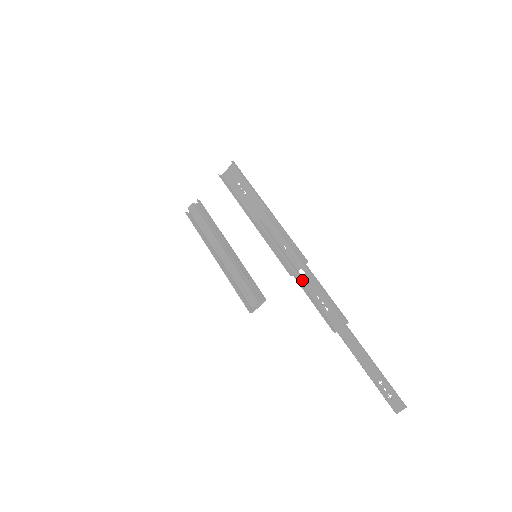
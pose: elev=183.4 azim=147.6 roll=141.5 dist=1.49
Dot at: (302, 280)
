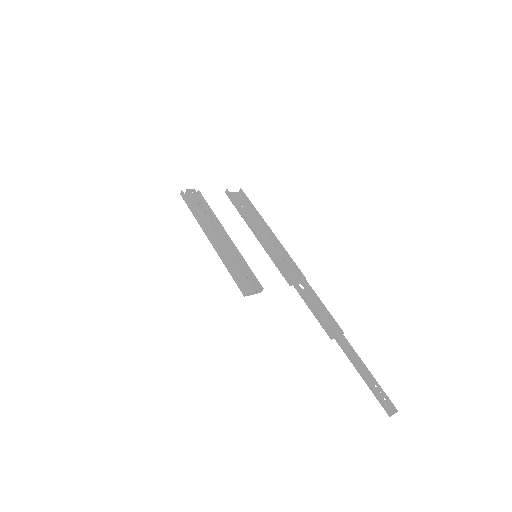
Dot at: (305, 289)
